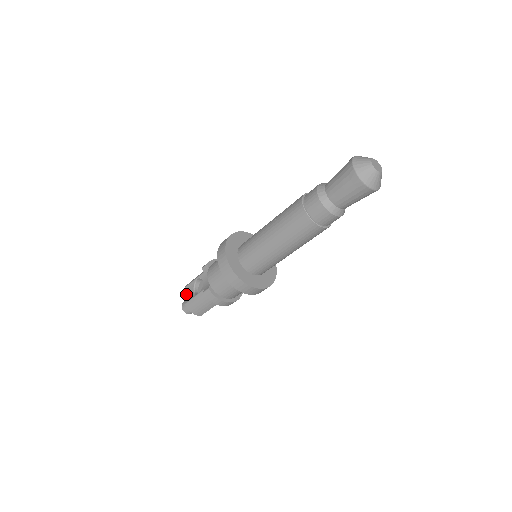
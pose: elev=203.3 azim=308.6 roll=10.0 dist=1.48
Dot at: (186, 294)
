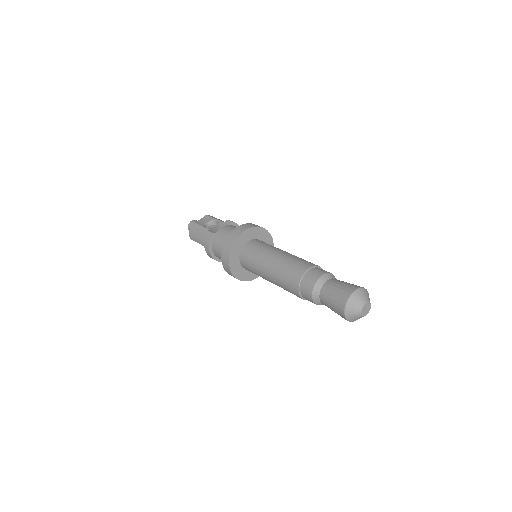
Dot at: (202, 218)
